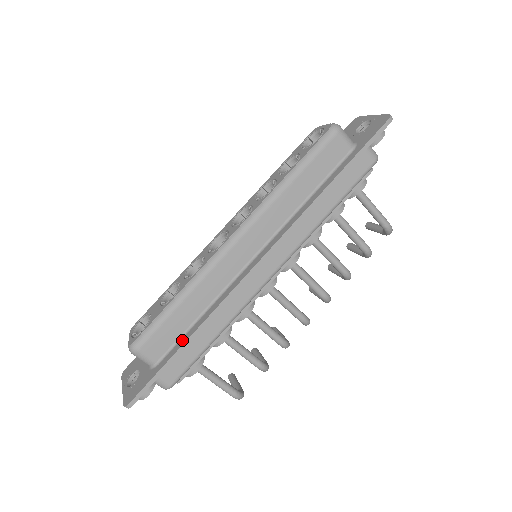
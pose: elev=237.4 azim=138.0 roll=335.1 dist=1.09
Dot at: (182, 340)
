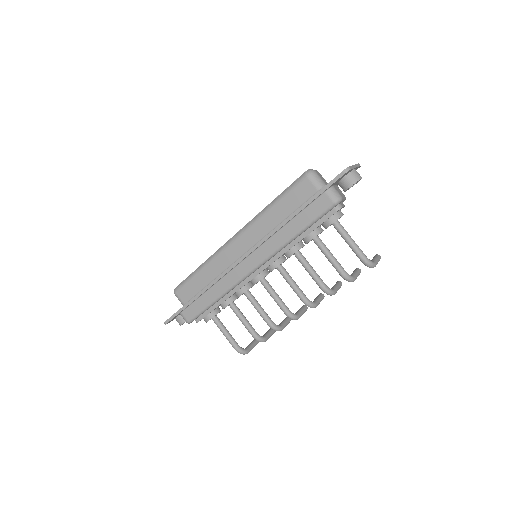
Dot at: occluded
